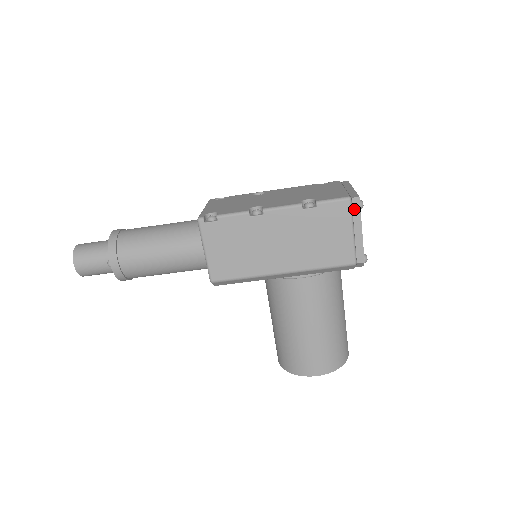
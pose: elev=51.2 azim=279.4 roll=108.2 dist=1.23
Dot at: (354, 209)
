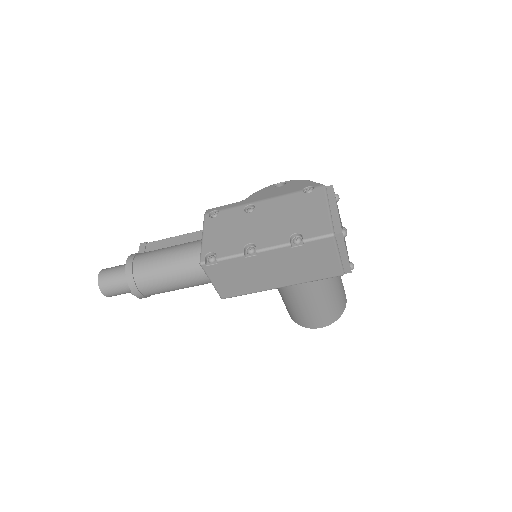
Dot at: (338, 241)
